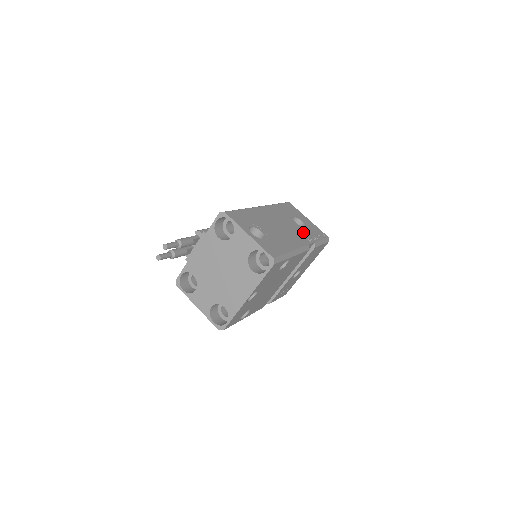
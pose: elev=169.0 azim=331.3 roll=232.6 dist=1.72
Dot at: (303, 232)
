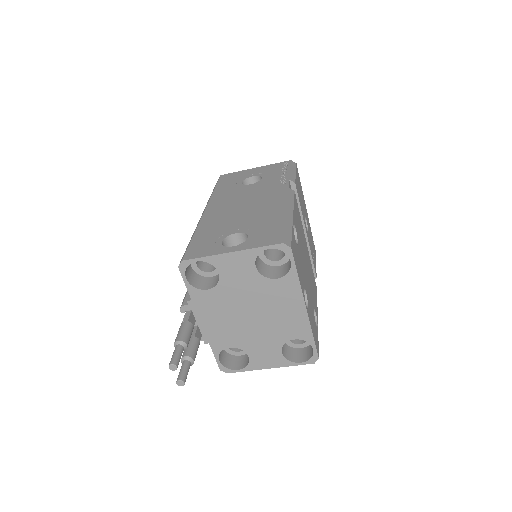
Dot at: (268, 184)
